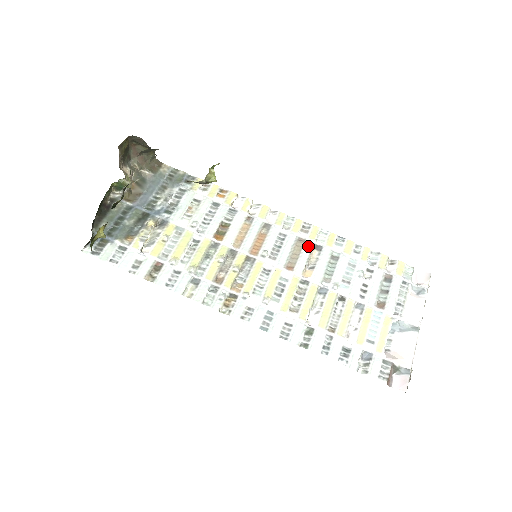
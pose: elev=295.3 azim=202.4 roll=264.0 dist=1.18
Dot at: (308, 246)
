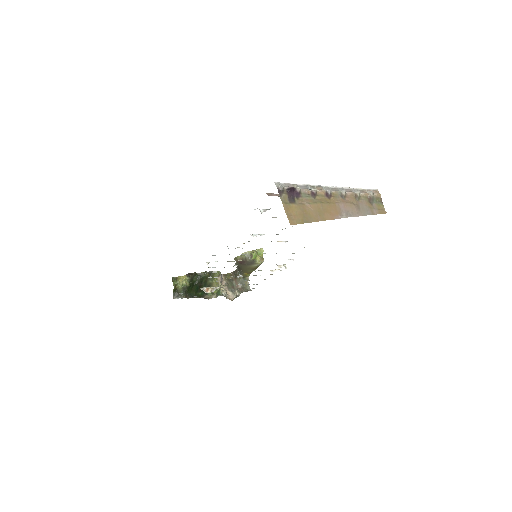
Dot at: occluded
